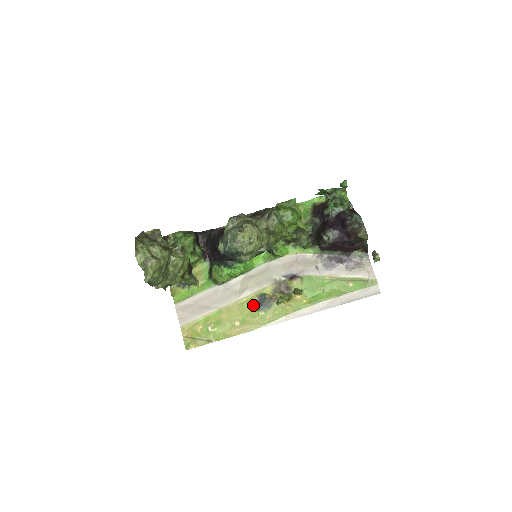
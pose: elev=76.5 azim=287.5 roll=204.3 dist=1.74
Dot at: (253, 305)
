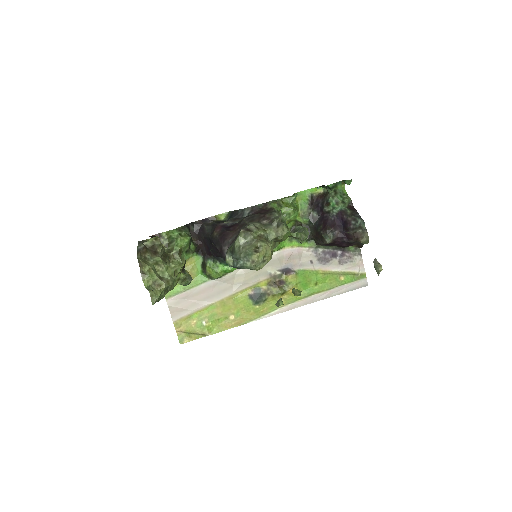
Dot at: (248, 299)
